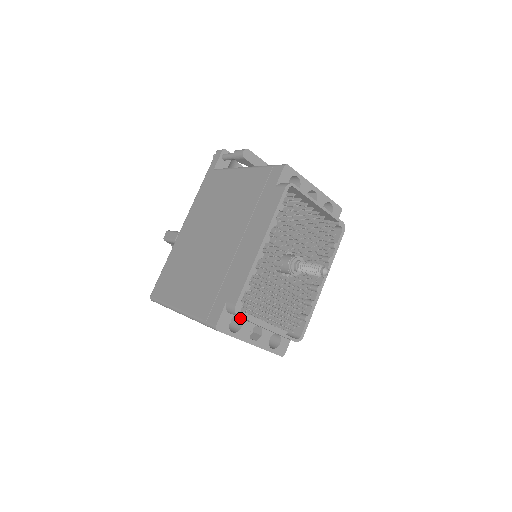
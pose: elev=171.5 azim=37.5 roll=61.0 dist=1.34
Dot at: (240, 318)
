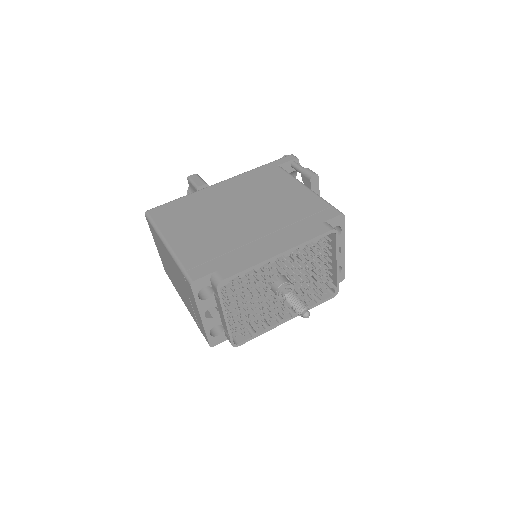
Dot at: (213, 291)
